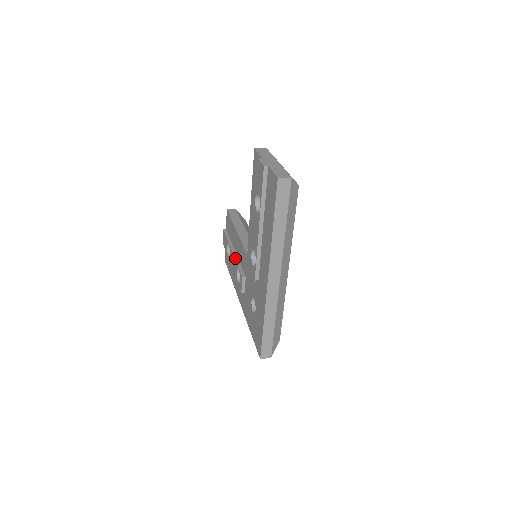
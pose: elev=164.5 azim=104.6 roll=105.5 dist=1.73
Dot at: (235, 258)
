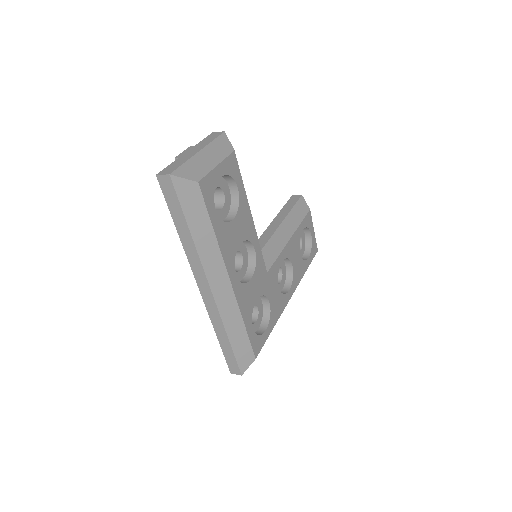
Dot at: occluded
